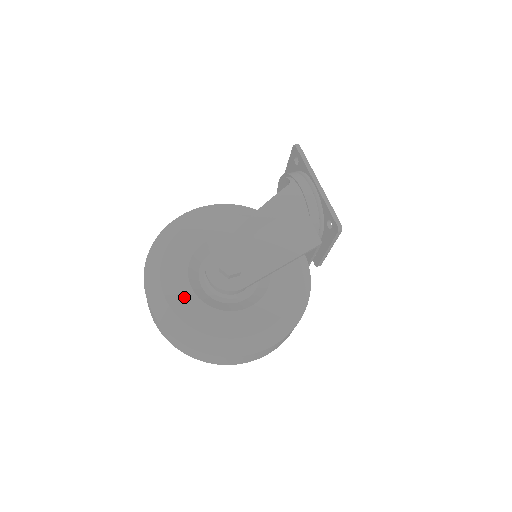
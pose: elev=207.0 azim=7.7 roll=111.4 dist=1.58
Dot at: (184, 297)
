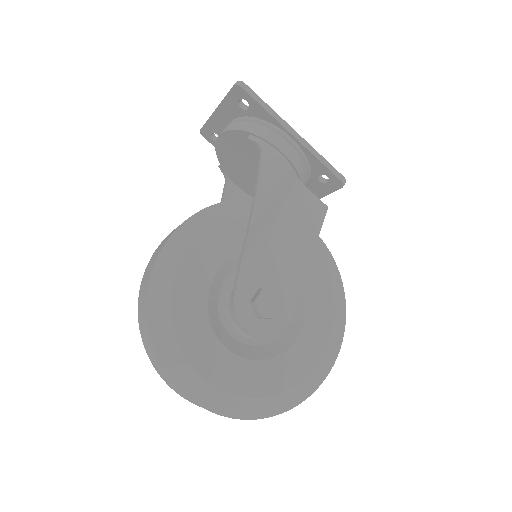
Dot at: (235, 371)
